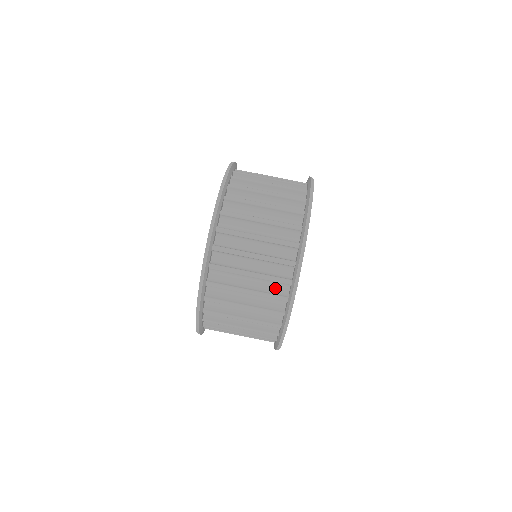
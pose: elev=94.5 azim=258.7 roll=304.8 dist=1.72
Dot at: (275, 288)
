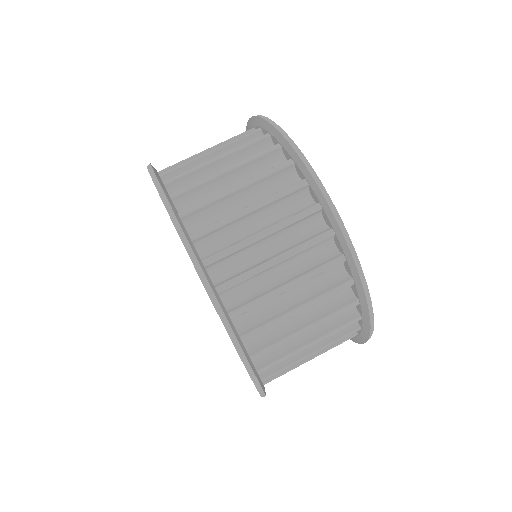
Dot at: (294, 210)
